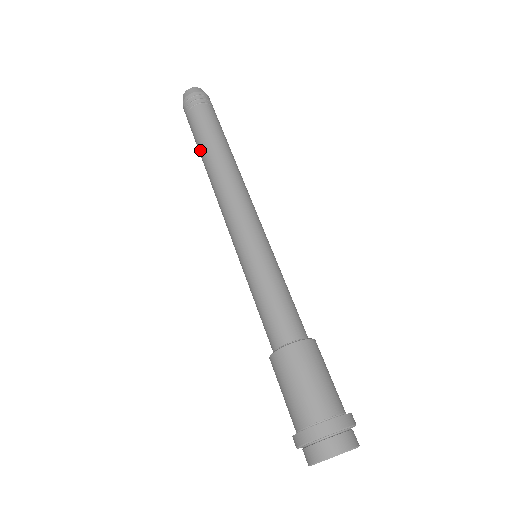
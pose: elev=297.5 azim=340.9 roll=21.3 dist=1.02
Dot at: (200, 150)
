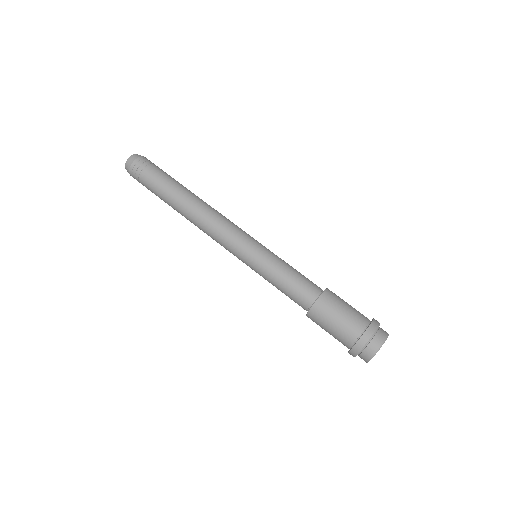
Dot at: occluded
